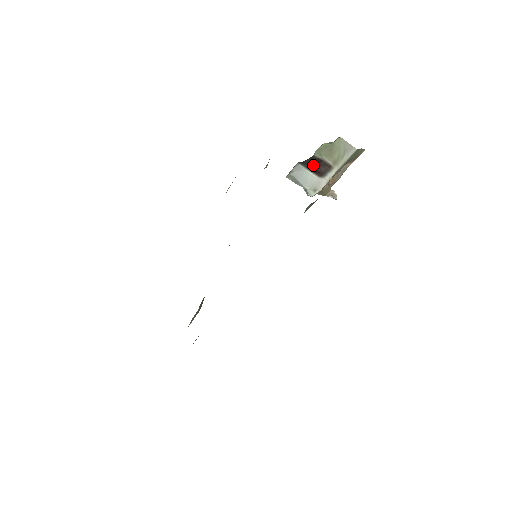
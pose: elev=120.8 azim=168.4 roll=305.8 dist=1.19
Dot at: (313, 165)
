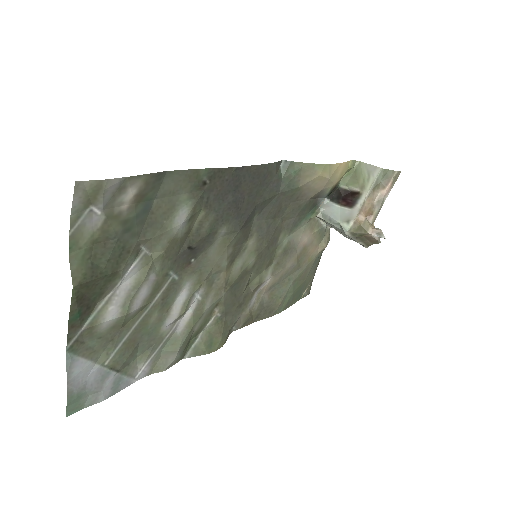
Dot at: (342, 198)
